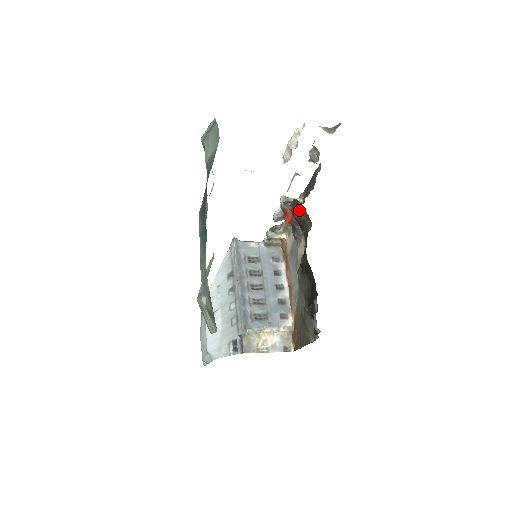
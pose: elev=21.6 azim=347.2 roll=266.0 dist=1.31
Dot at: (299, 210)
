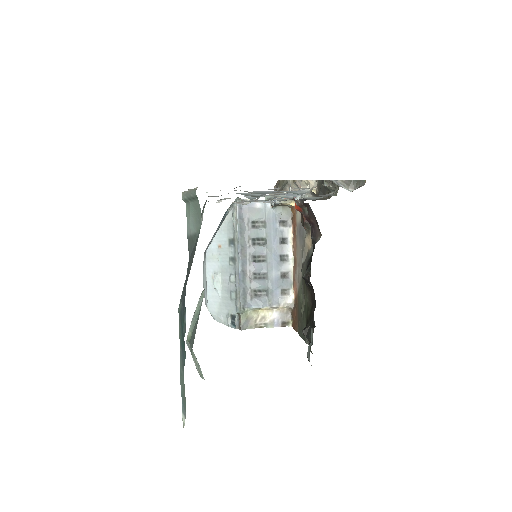
Dot at: (309, 212)
